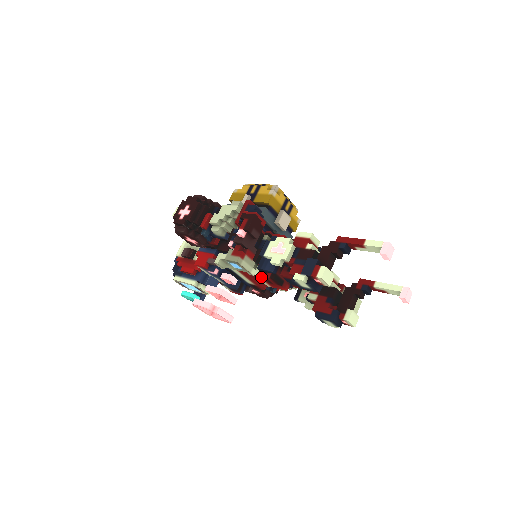
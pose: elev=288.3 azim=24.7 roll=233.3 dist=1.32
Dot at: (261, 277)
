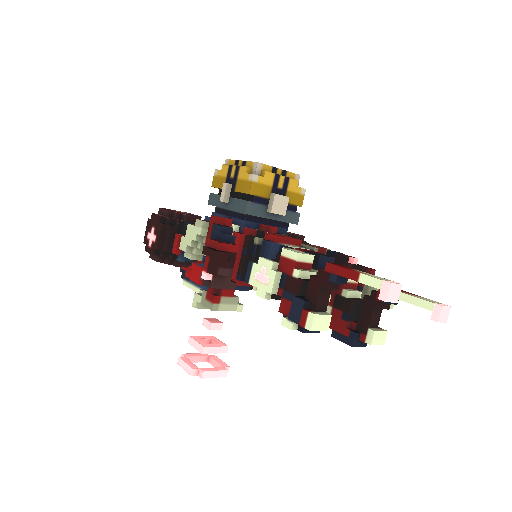
Dot at: occluded
